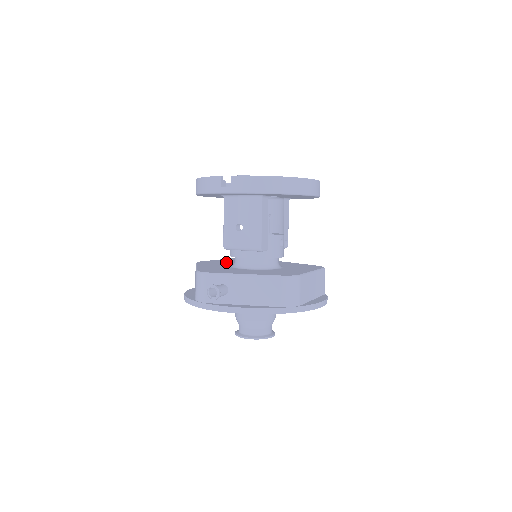
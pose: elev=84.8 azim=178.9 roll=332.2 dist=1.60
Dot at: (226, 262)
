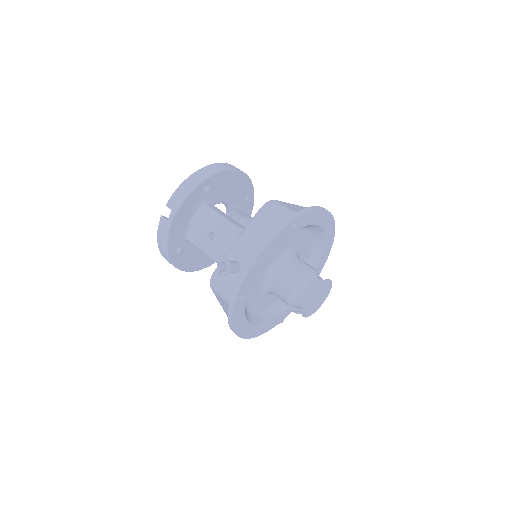
Dot at: occluded
